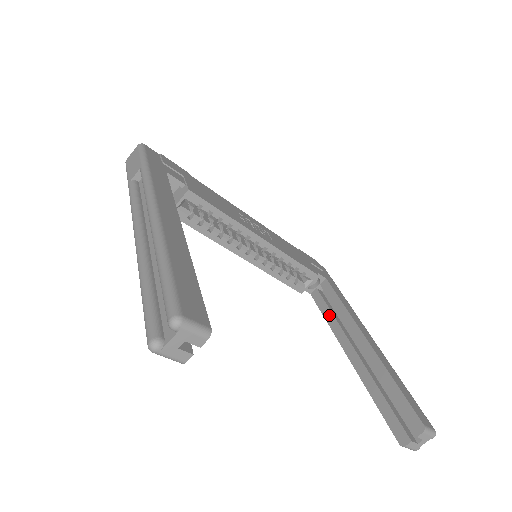
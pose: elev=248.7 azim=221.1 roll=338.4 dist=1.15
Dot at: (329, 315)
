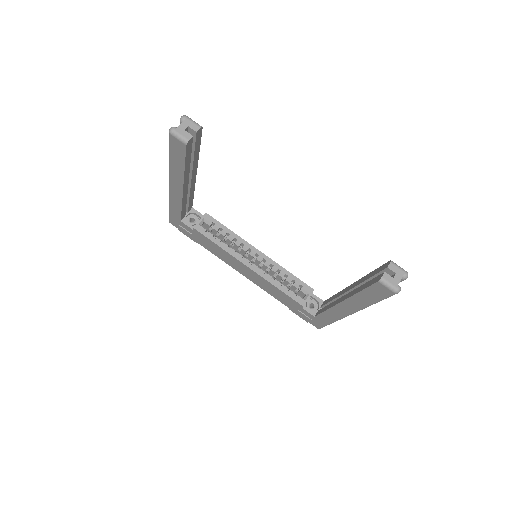
Dot at: (327, 307)
